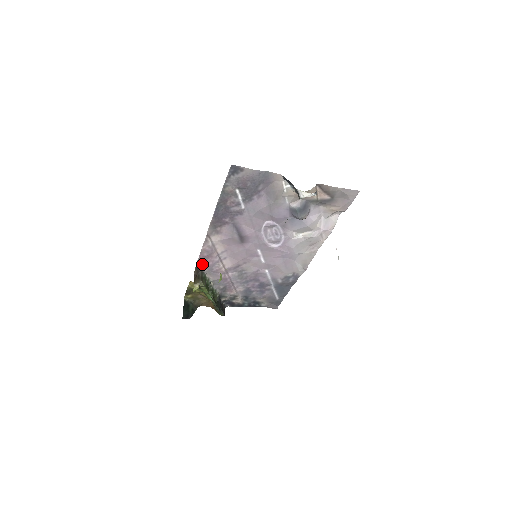
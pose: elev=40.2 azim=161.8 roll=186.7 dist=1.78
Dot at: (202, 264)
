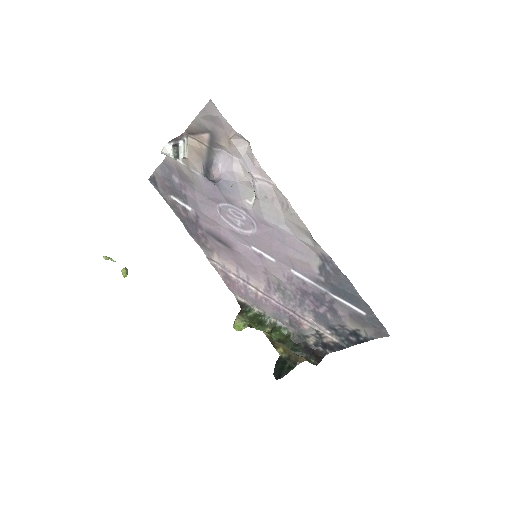
Dot at: (240, 296)
